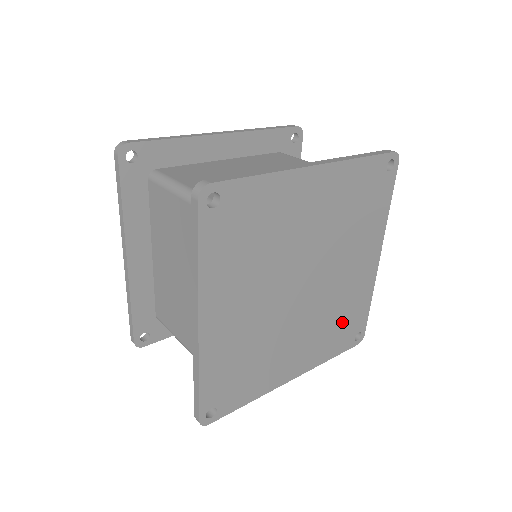
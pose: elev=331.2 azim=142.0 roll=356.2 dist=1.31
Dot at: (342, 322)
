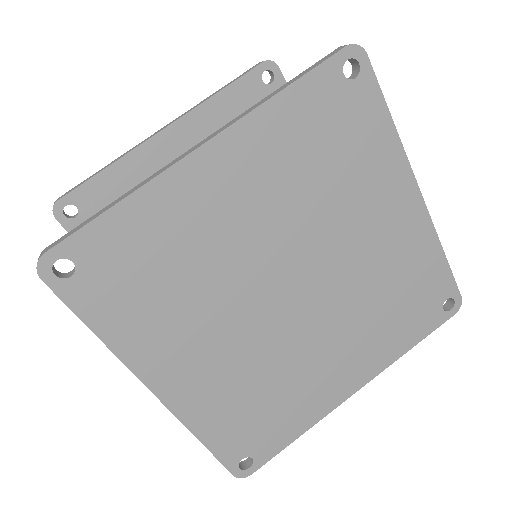
Dot at: (402, 301)
